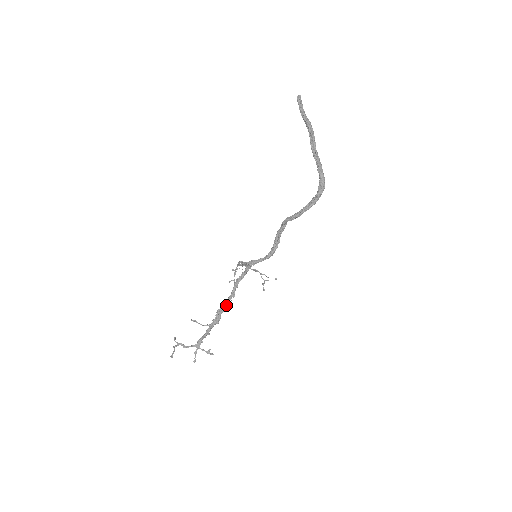
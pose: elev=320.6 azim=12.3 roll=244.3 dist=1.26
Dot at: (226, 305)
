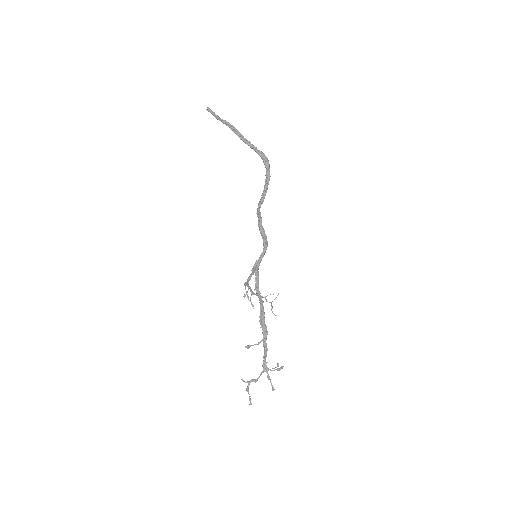
Dot at: (263, 313)
